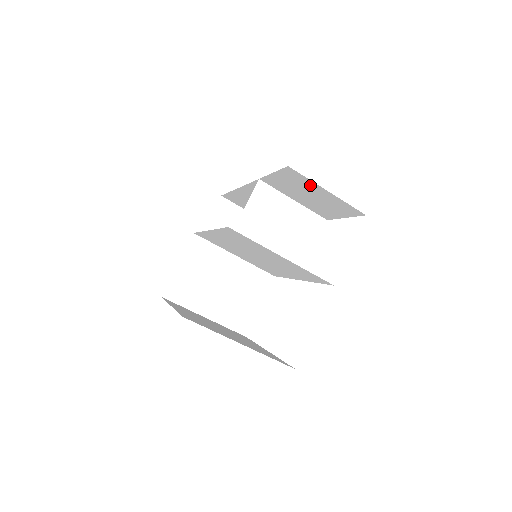
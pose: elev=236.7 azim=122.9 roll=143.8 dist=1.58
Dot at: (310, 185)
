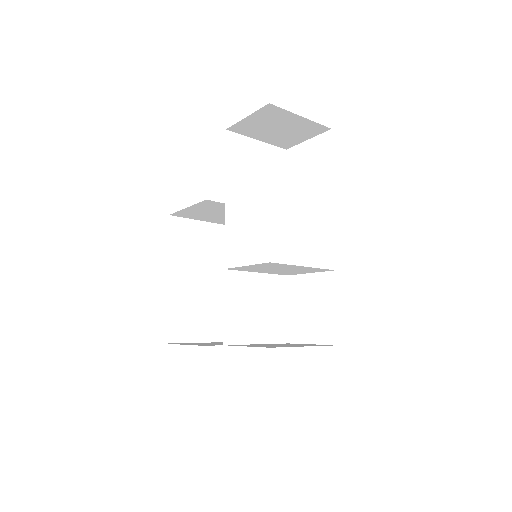
Dot at: occluded
